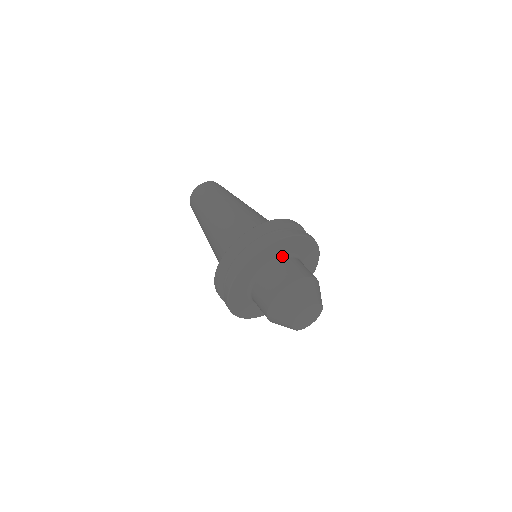
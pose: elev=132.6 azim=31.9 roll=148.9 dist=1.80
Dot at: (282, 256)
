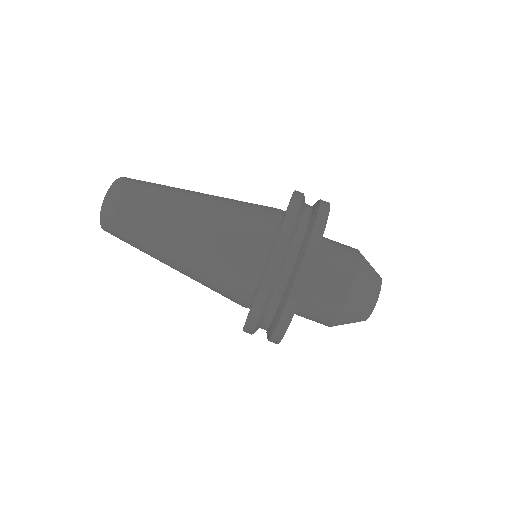
Dot at: occluded
